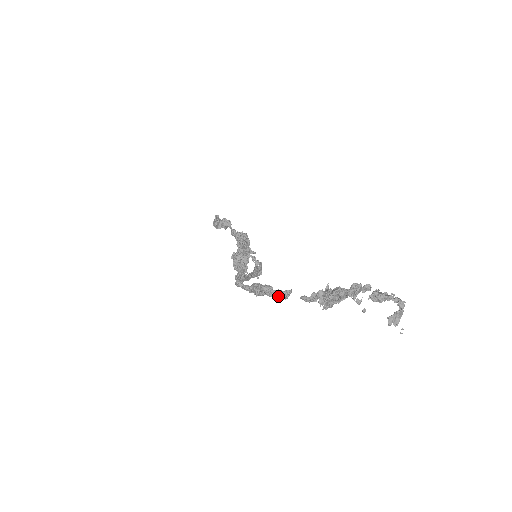
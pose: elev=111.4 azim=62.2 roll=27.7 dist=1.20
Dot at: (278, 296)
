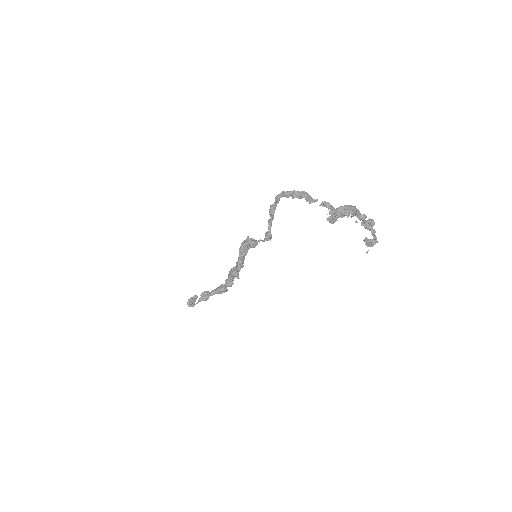
Dot at: (307, 199)
